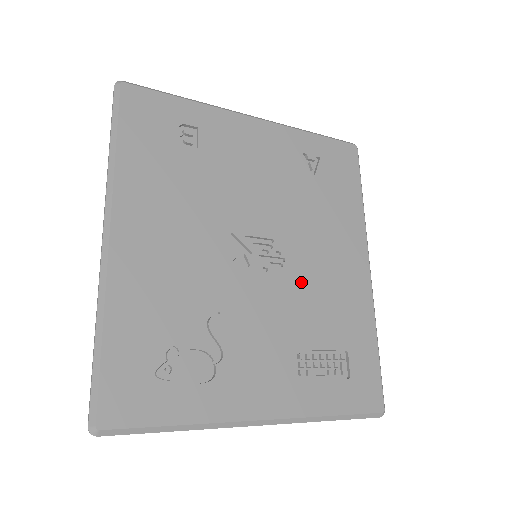
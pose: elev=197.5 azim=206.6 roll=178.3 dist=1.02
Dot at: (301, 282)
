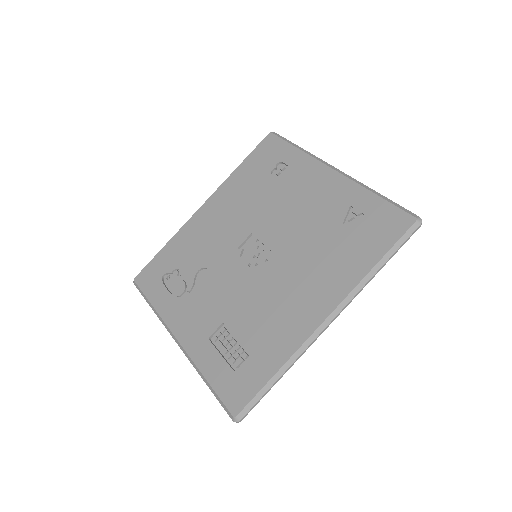
Dot at: (264, 288)
